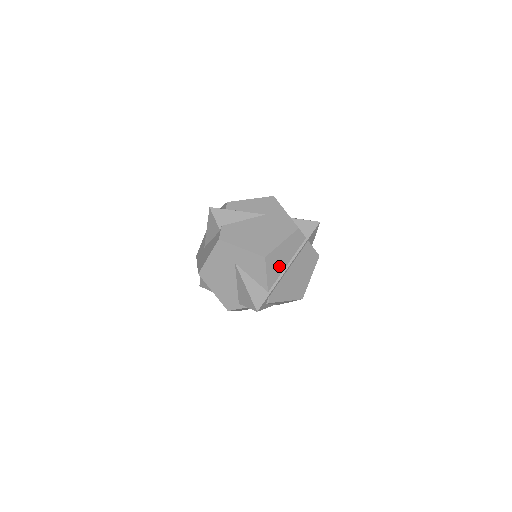
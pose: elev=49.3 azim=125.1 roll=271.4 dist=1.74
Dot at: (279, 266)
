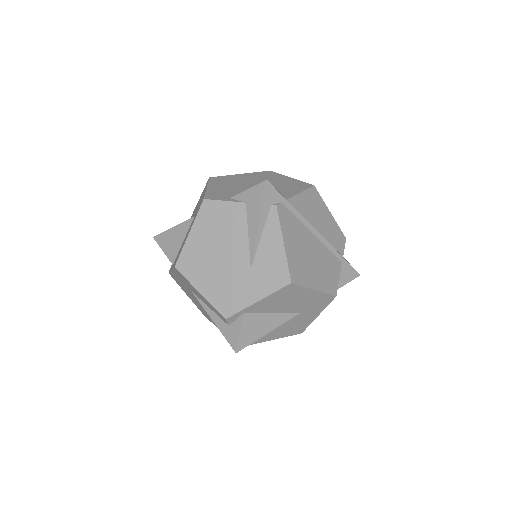
Dot at: (312, 215)
